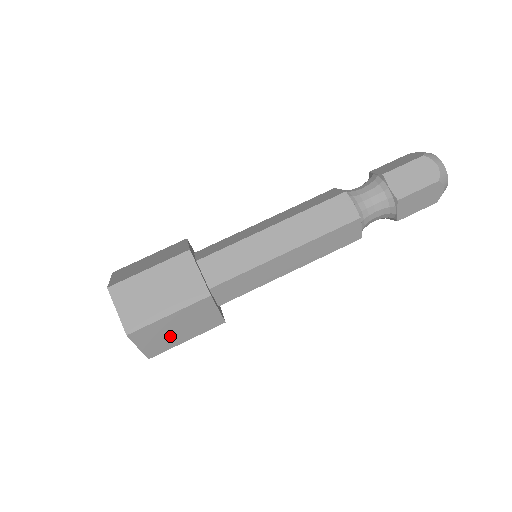
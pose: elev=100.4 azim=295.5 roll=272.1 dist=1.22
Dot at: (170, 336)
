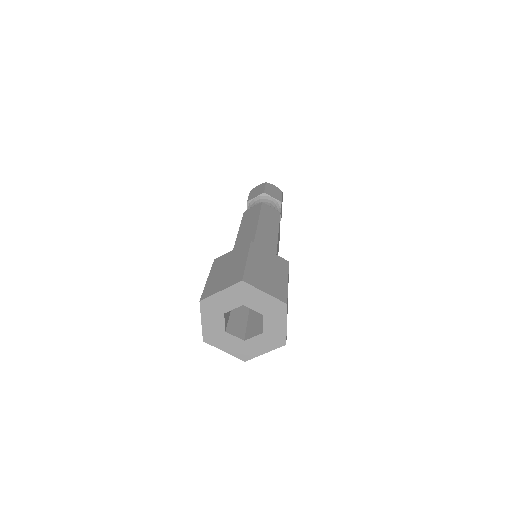
Dot at: occluded
